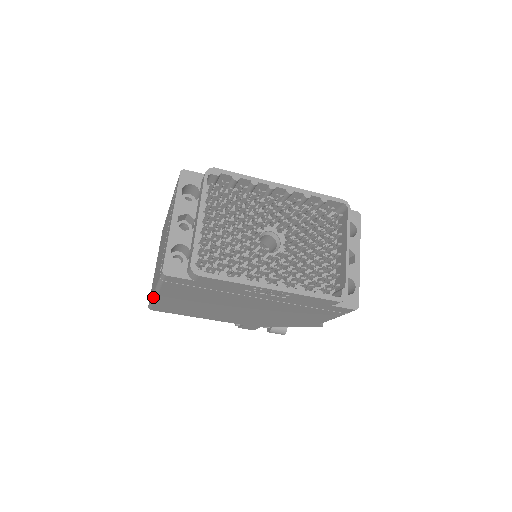
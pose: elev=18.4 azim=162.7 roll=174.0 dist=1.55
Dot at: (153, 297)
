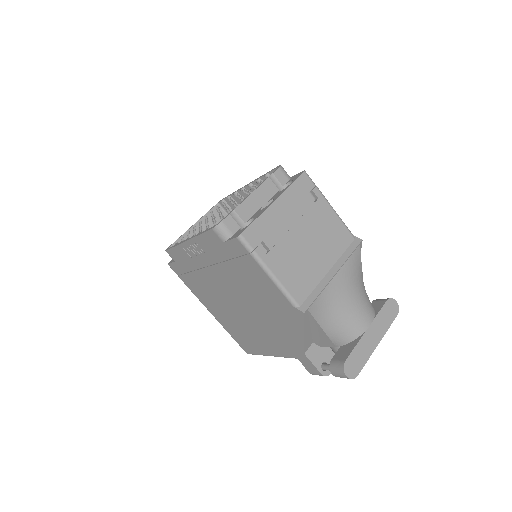
Dot at: (216, 319)
